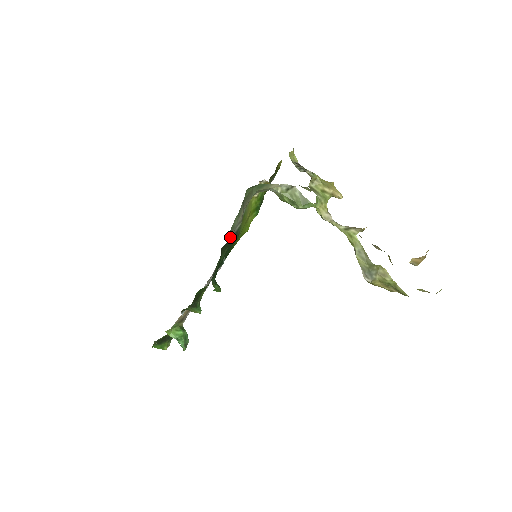
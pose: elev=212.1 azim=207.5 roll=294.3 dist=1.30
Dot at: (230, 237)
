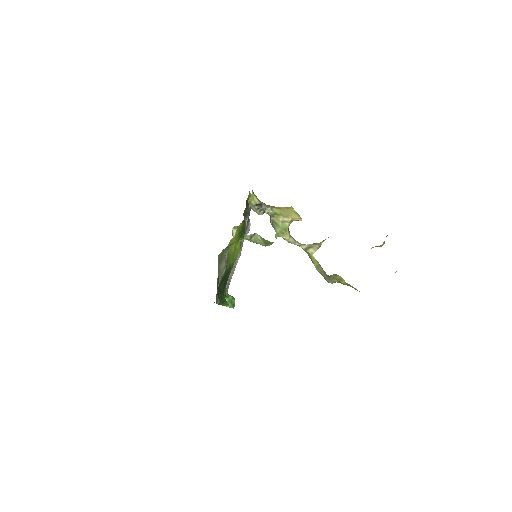
Dot at: (220, 282)
